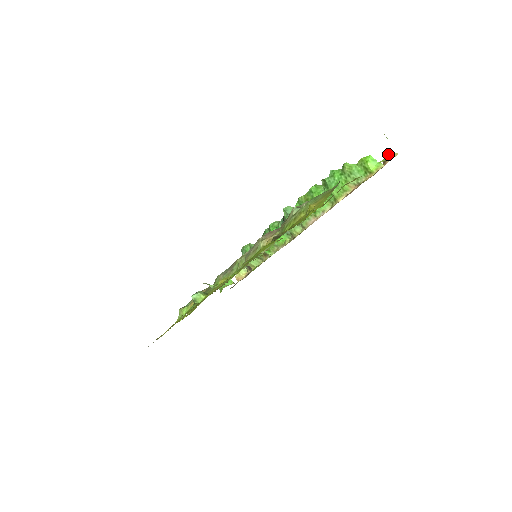
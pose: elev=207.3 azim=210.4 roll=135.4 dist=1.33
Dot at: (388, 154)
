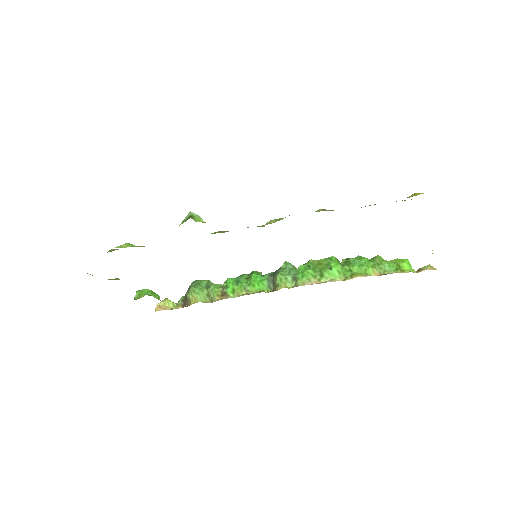
Dot at: (427, 265)
